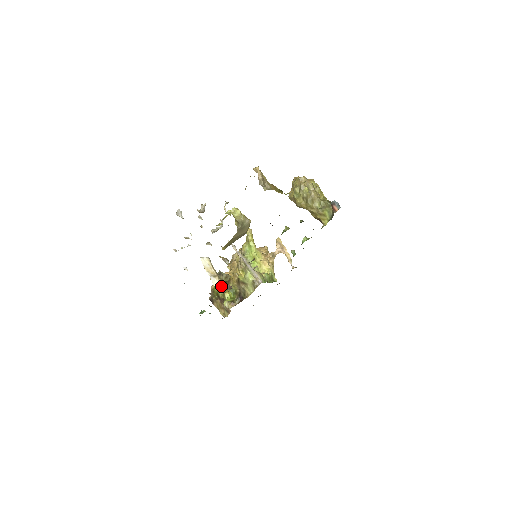
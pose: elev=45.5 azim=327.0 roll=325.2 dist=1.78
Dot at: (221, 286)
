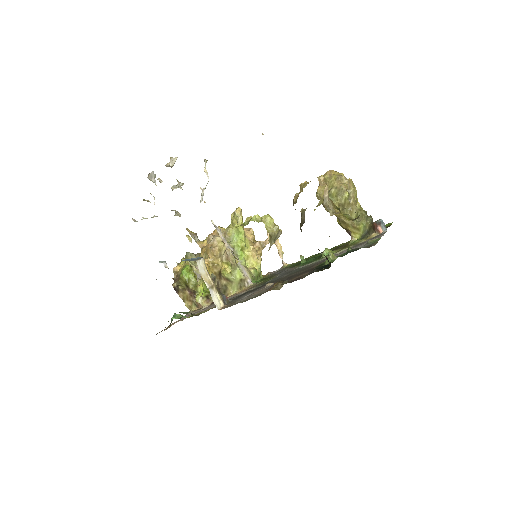
Dot at: (219, 300)
